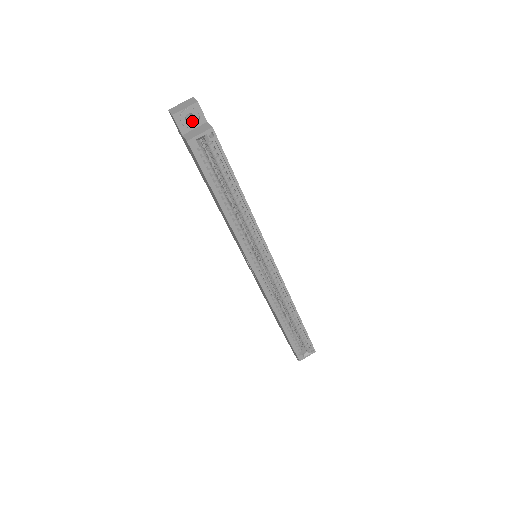
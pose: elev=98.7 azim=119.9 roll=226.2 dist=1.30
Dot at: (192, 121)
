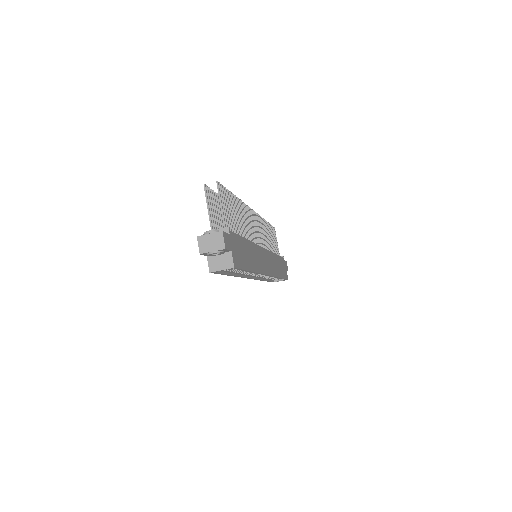
Dot at: (217, 253)
